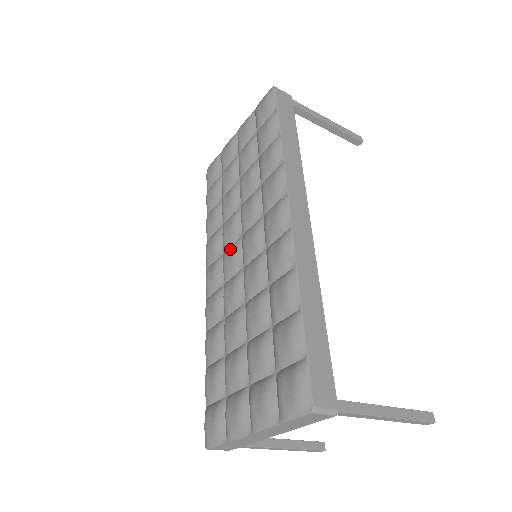
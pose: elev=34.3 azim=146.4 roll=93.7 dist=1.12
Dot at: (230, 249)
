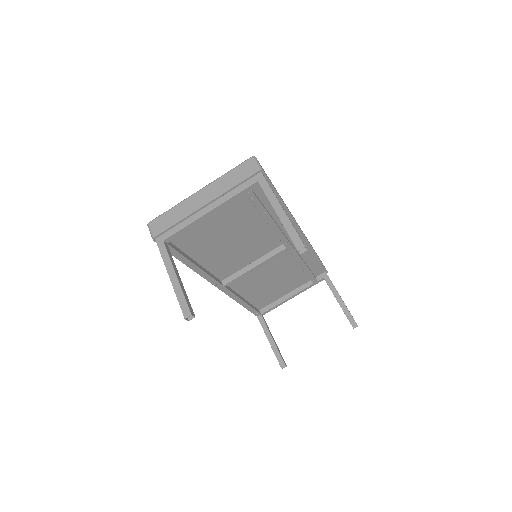
Dot at: occluded
